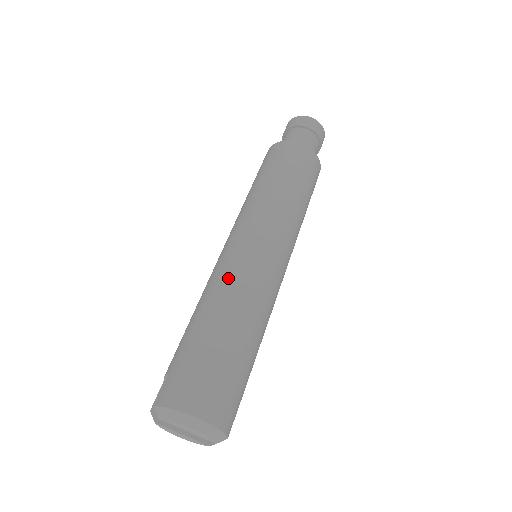
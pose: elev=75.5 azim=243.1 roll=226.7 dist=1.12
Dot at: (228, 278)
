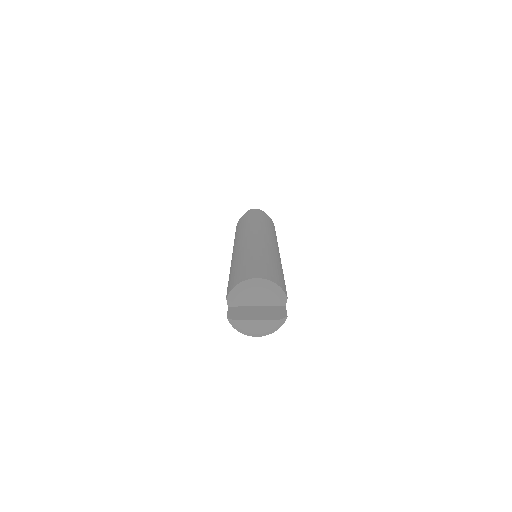
Dot at: (241, 249)
